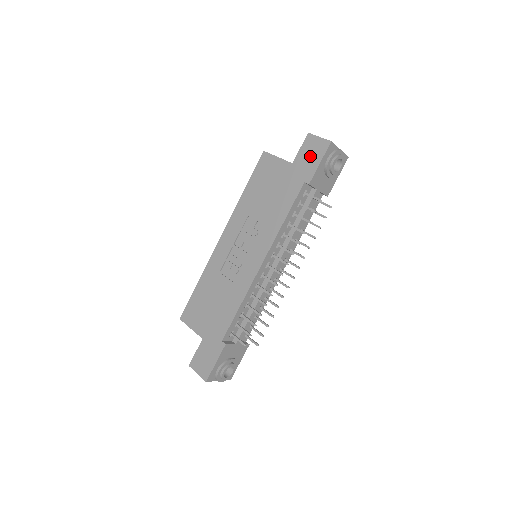
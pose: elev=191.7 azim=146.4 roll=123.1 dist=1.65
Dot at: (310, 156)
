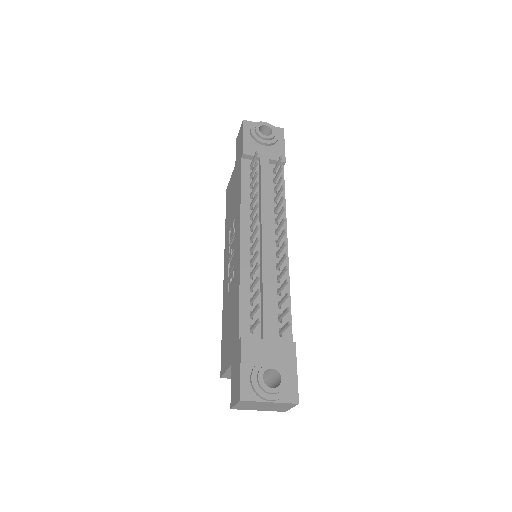
Dot at: (239, 144)
